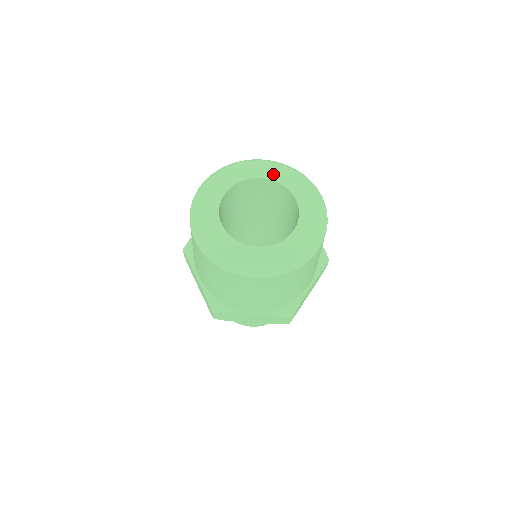
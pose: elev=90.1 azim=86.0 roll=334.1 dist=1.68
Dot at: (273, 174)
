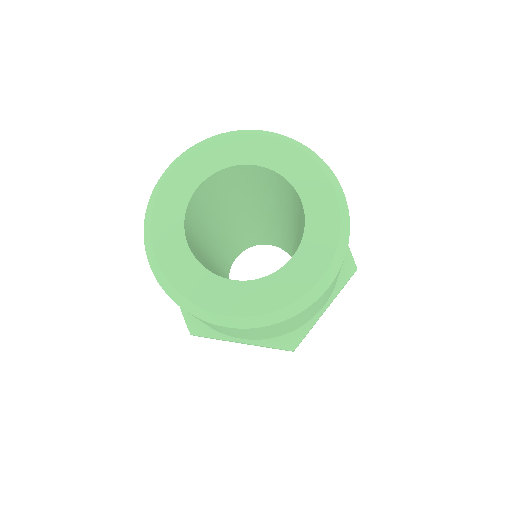
Dot at: (203, 168)
